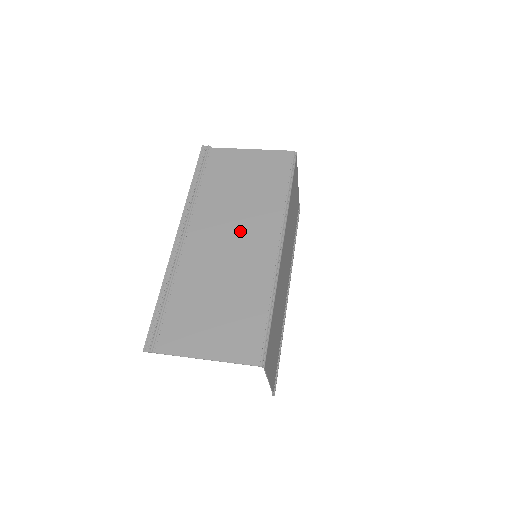
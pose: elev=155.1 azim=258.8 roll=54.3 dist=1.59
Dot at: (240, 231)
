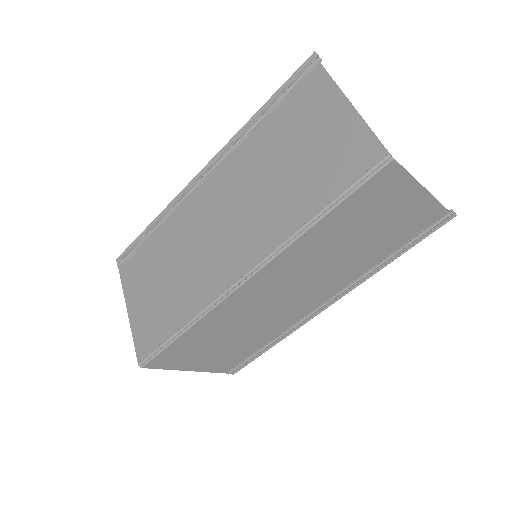
Dot at: (235, 221)
